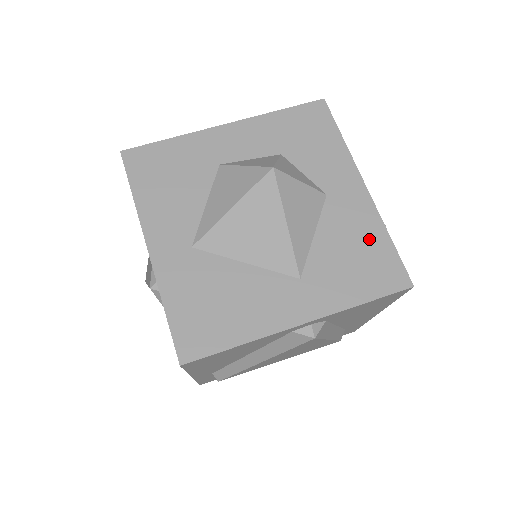
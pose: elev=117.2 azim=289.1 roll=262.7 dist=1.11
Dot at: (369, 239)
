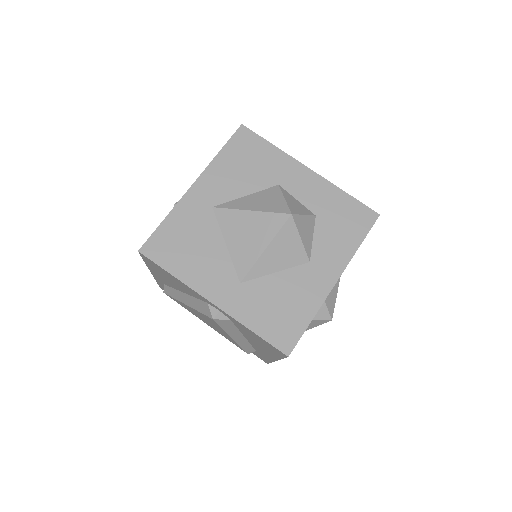
Dot at: (300, 308)
